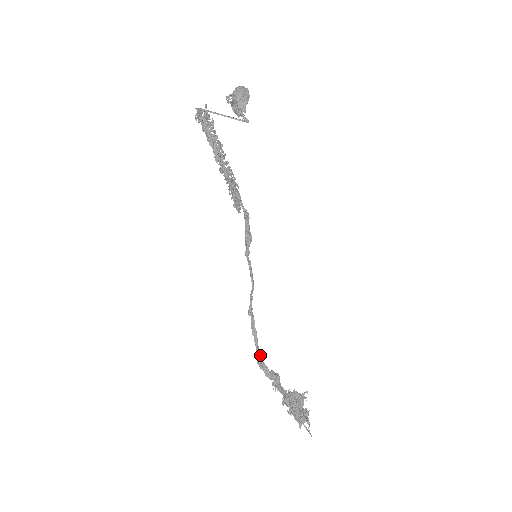
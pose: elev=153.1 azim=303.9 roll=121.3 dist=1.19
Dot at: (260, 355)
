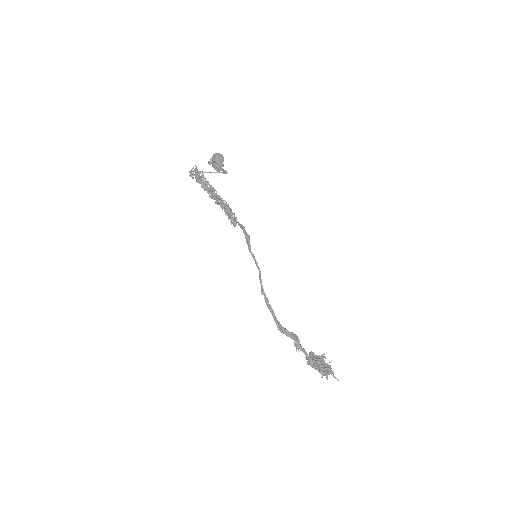
Dot at: (279, 322)
